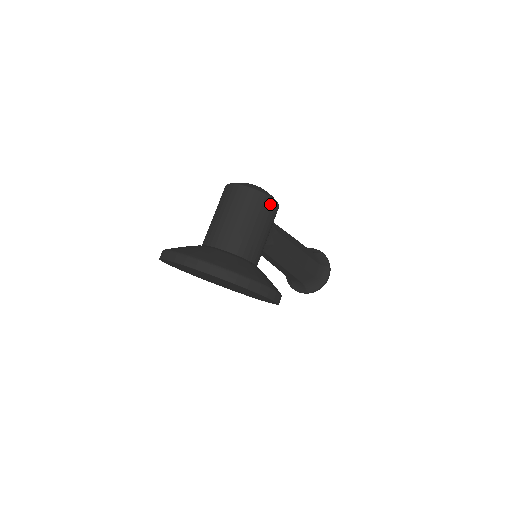
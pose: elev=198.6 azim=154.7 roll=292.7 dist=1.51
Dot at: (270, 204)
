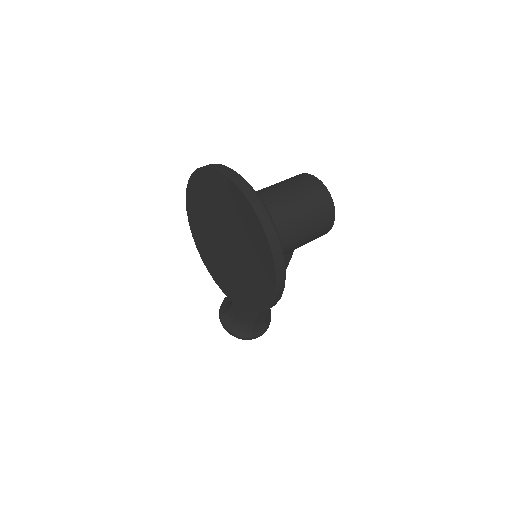
Dot at: (329, 223)
